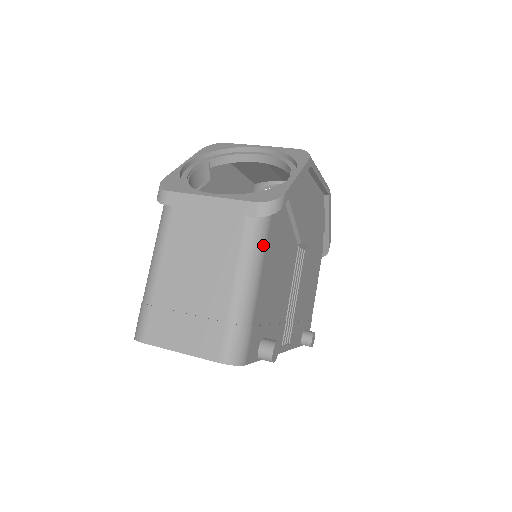
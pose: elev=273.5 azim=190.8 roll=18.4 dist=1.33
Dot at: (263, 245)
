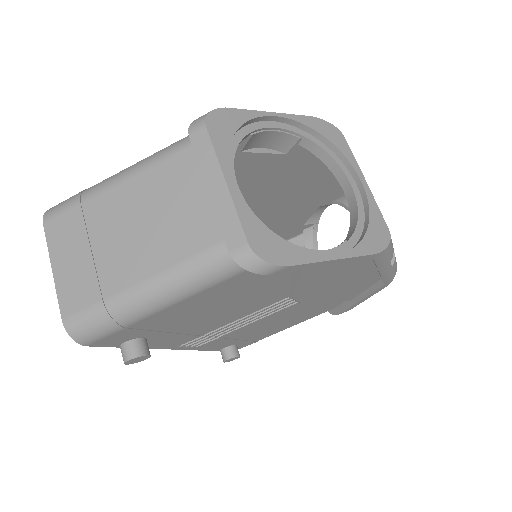
Dot at: (212, 282)
